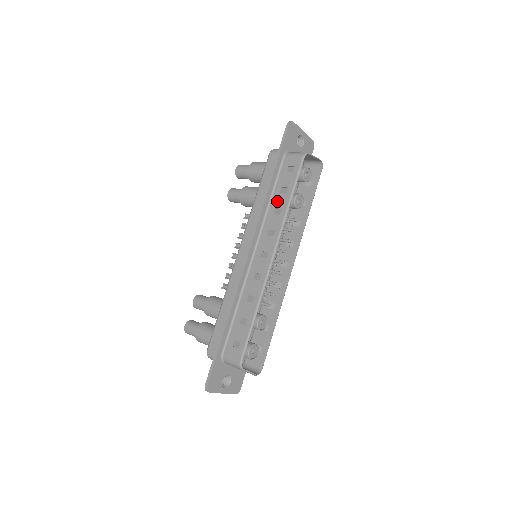
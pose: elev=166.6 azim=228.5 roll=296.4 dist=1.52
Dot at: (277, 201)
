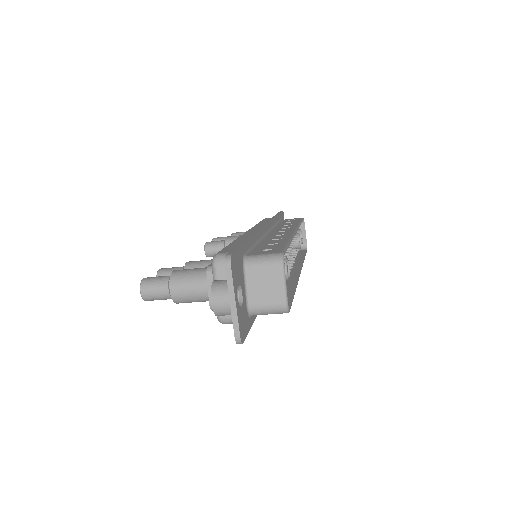
Dot at: (285, 224)
